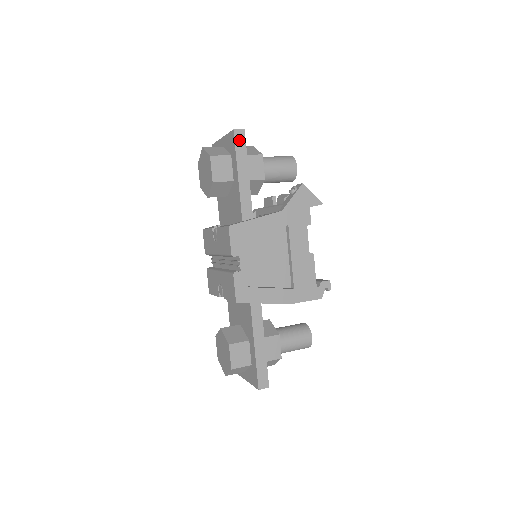
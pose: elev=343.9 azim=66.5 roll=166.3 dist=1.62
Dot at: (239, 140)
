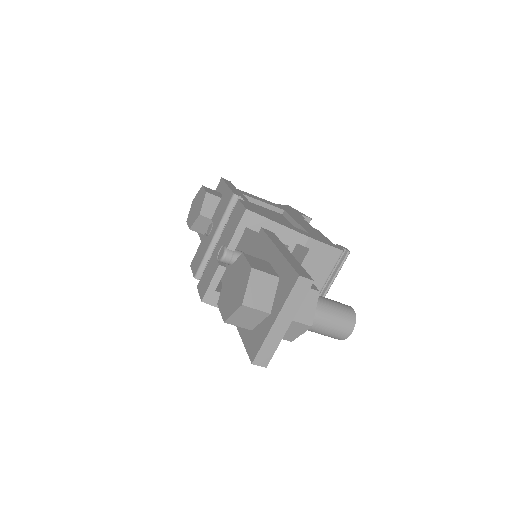
Dot at: (227, 181)
